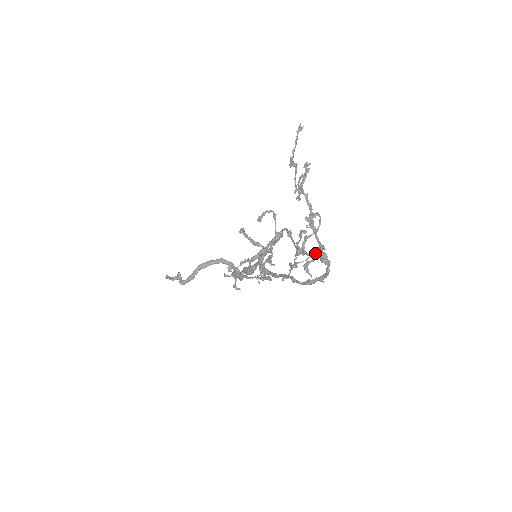
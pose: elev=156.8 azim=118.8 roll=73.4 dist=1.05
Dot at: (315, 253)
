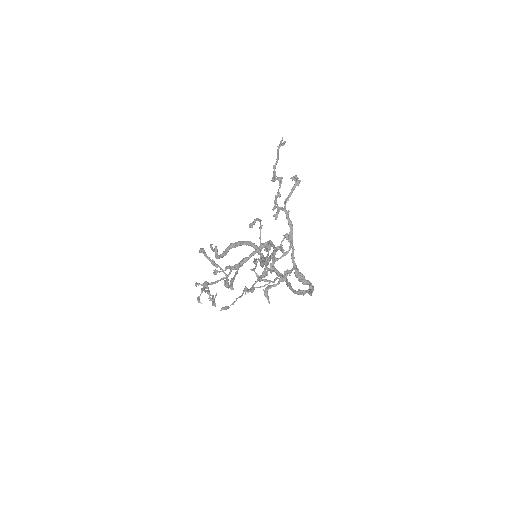
Dot at: (274, 280)
